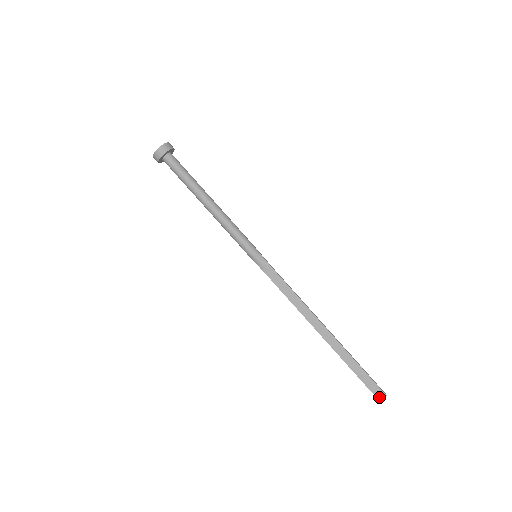
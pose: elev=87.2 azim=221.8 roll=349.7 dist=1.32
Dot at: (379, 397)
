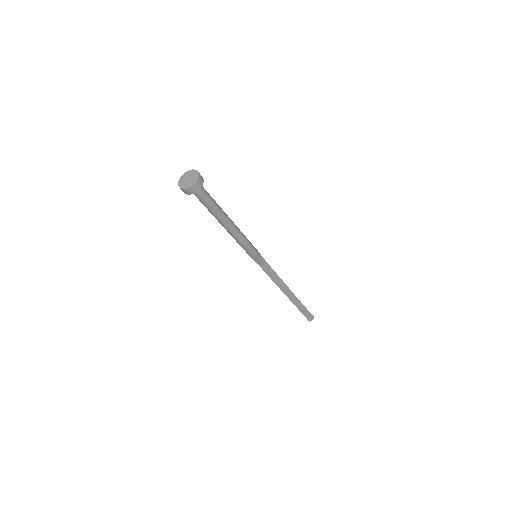
Dot at: (310, 320)
